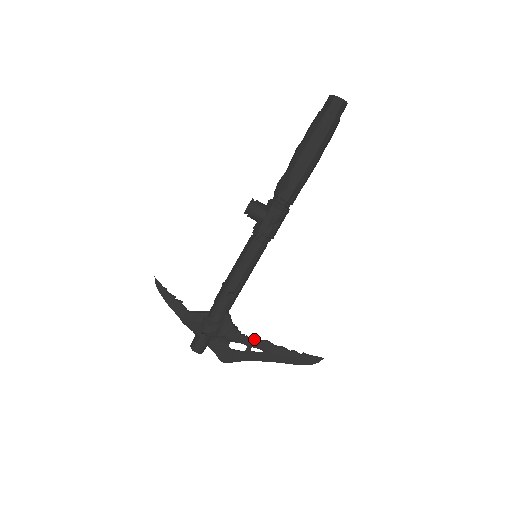
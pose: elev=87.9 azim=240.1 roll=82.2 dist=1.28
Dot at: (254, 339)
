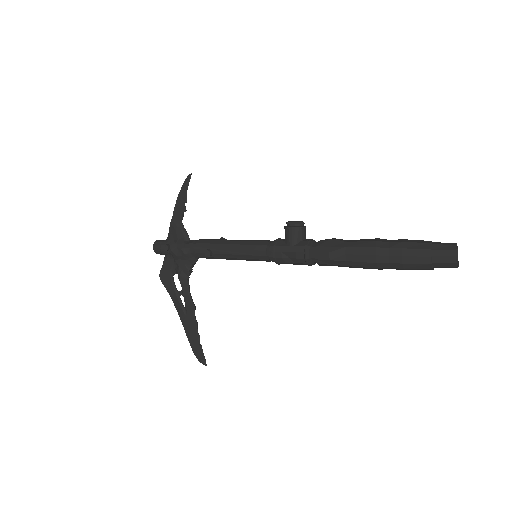
Dot at: (190, 294)
